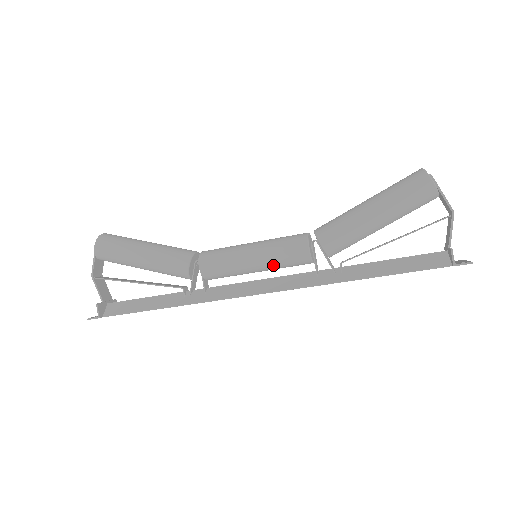
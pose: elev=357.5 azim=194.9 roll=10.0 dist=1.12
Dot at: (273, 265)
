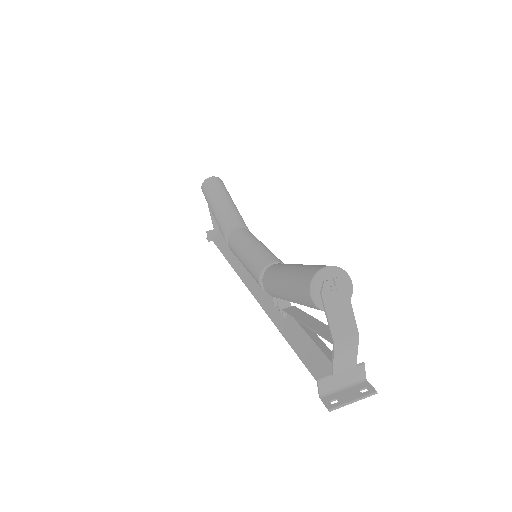
Dot at: occluded
